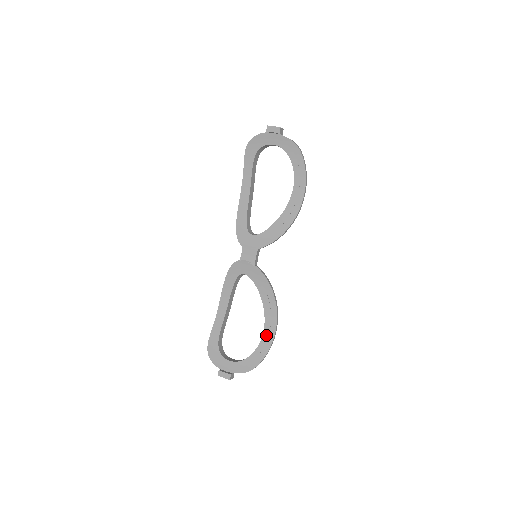
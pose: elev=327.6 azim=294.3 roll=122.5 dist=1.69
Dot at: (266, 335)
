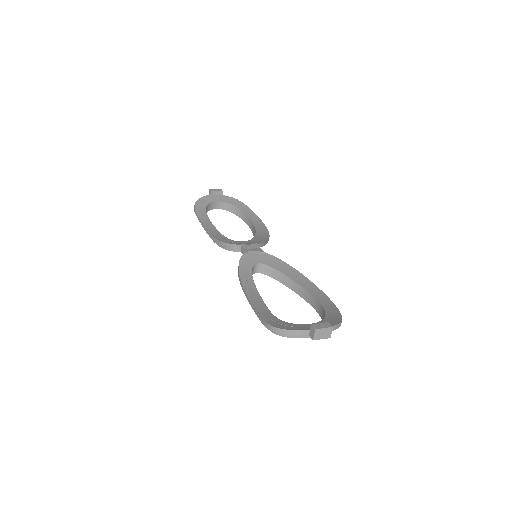
Dot at: (321, 300)
